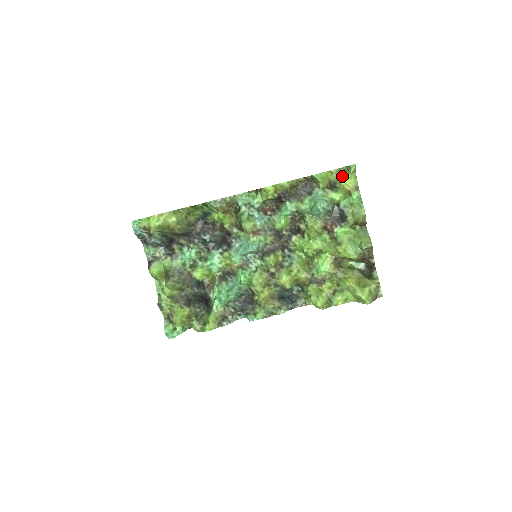
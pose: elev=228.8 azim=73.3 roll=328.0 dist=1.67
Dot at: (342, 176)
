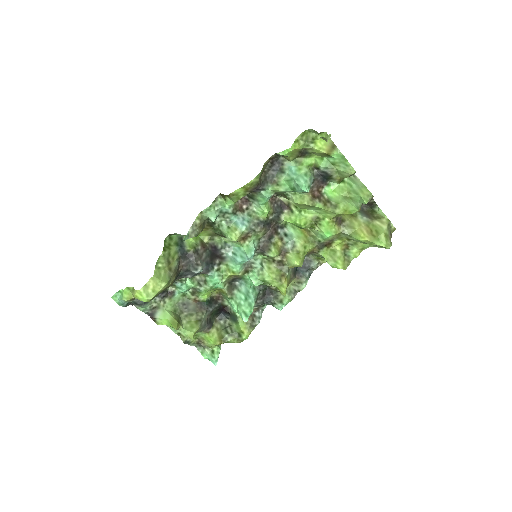
Dot at: (310, 139)
